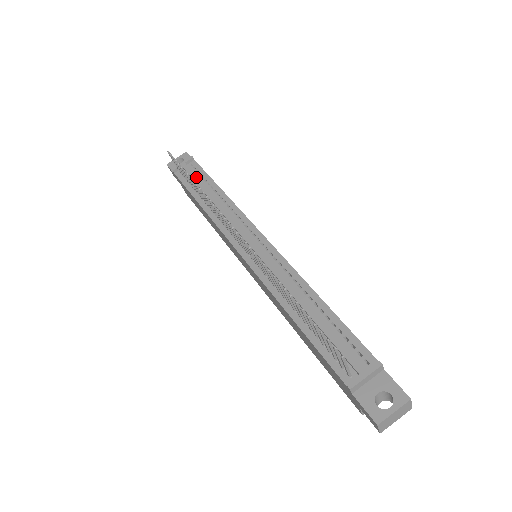
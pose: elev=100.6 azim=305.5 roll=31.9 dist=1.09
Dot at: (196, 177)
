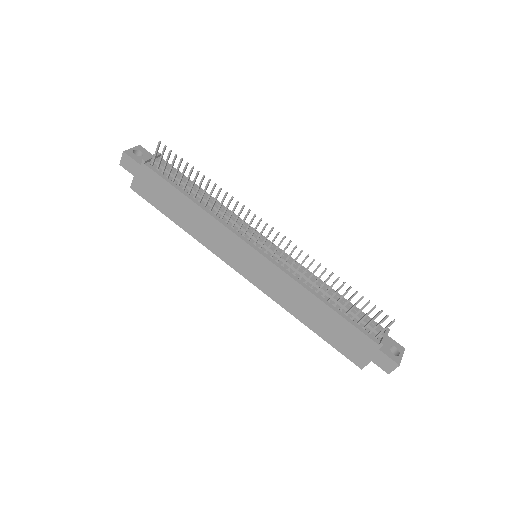
Dot at: (178, 175)
